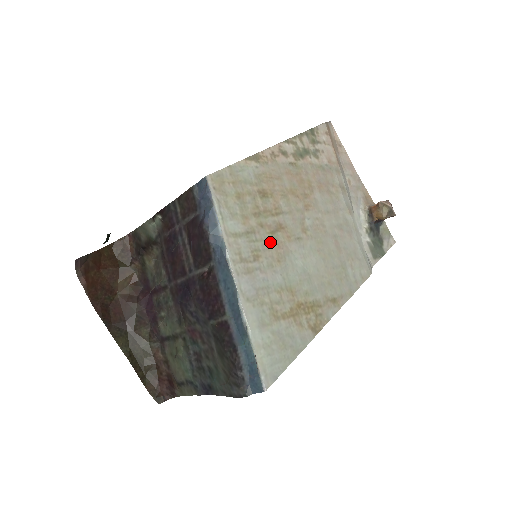
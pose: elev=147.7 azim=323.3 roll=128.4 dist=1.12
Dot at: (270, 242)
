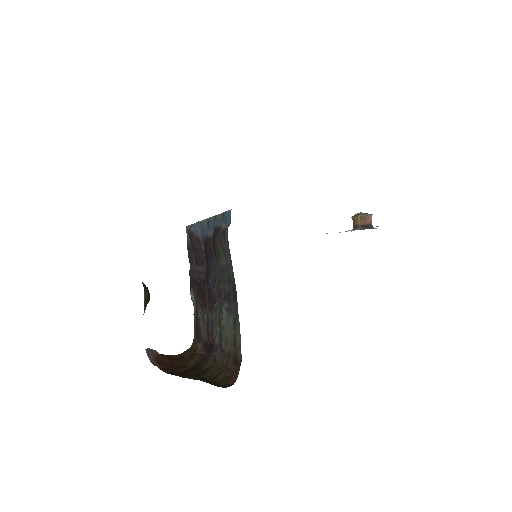
Dot at: occluded
